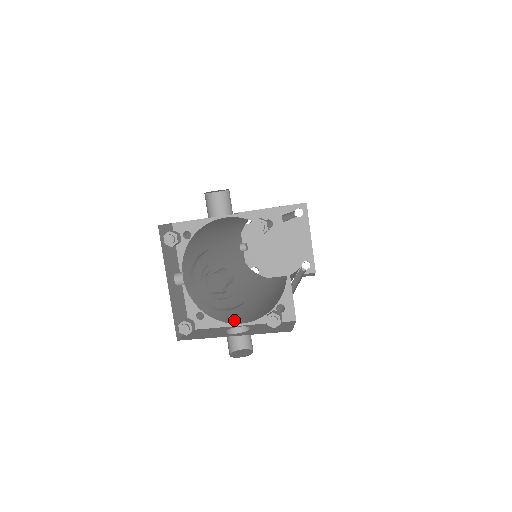
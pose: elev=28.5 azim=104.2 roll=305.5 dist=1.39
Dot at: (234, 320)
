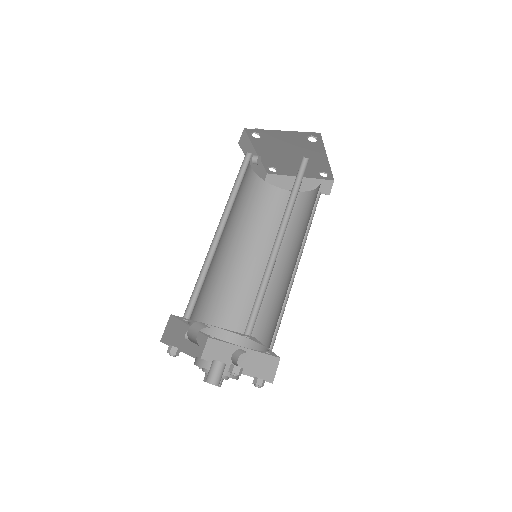
Dot at: (238, 337)
